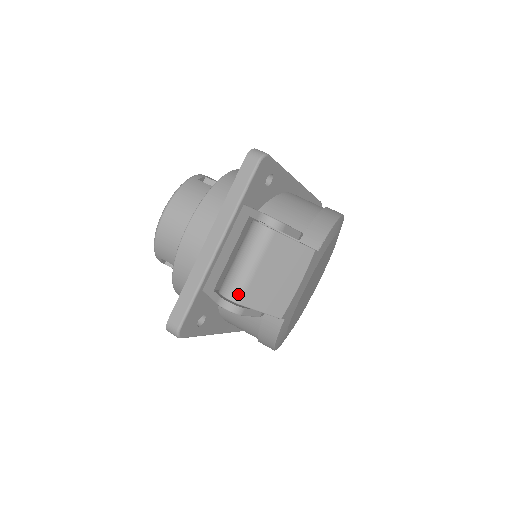
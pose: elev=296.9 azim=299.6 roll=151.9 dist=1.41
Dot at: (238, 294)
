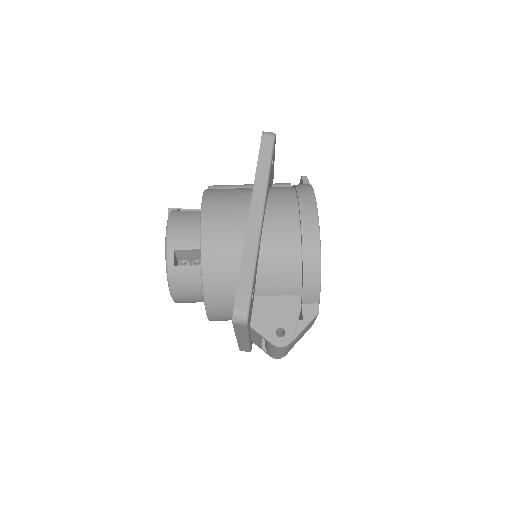
Dot at: (282, 356)
